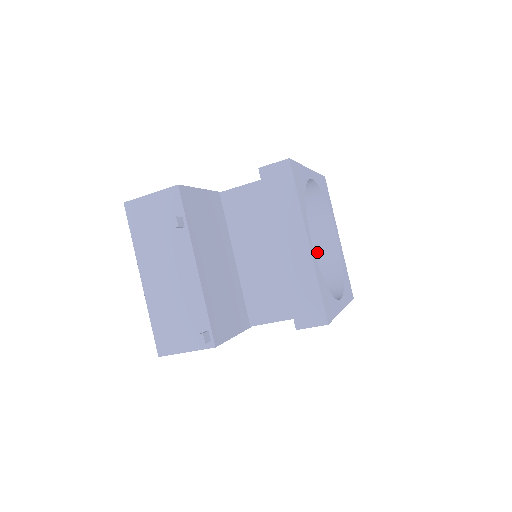
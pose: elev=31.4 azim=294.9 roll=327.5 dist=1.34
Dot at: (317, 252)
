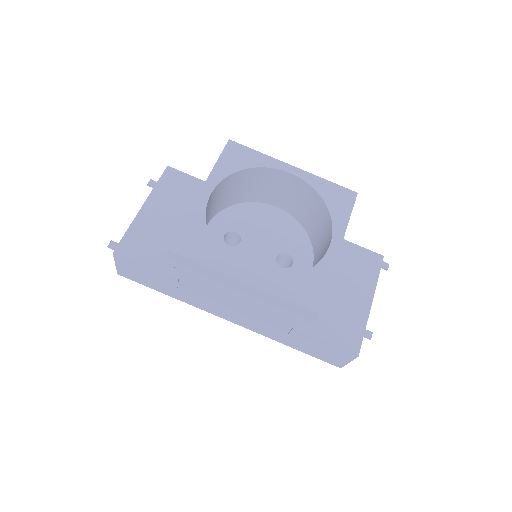
Dot at: occluded
